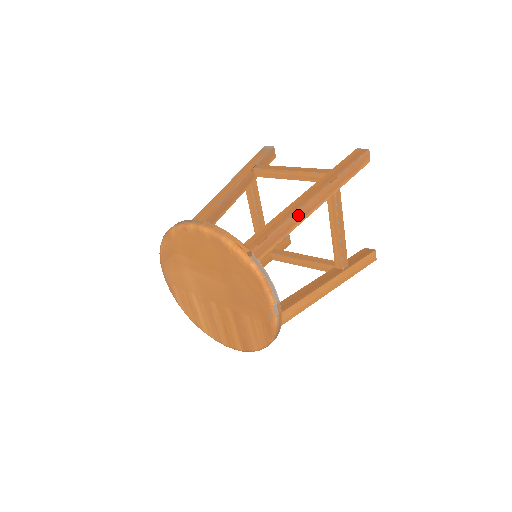
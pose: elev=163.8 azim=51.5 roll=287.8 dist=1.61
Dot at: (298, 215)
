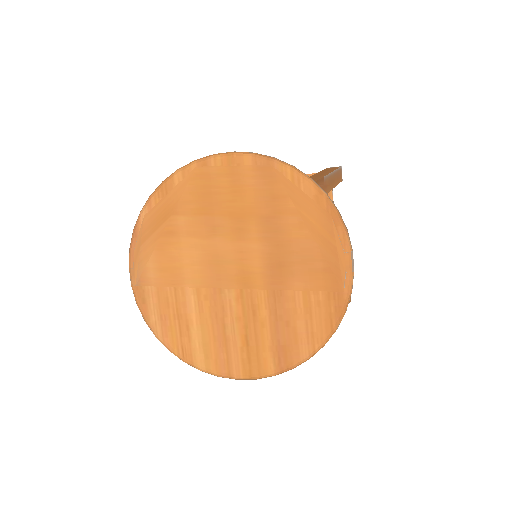
Dot at: (322, 184)
